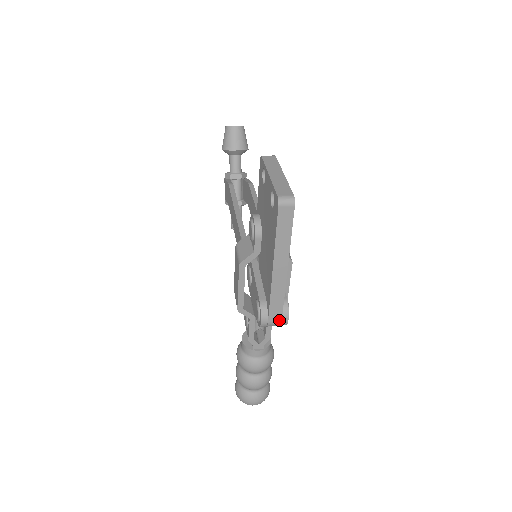
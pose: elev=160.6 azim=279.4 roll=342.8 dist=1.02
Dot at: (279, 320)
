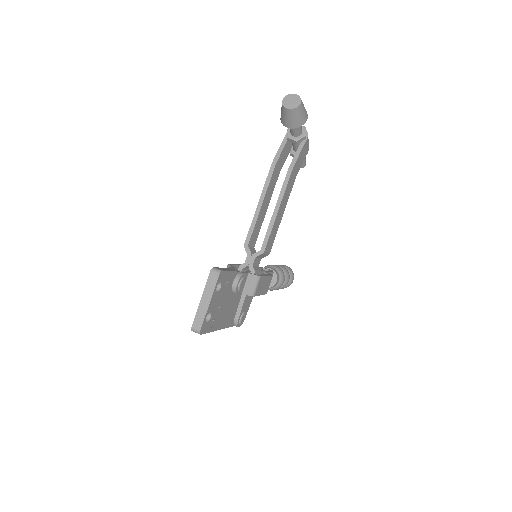
Dot at: (234, 325)
